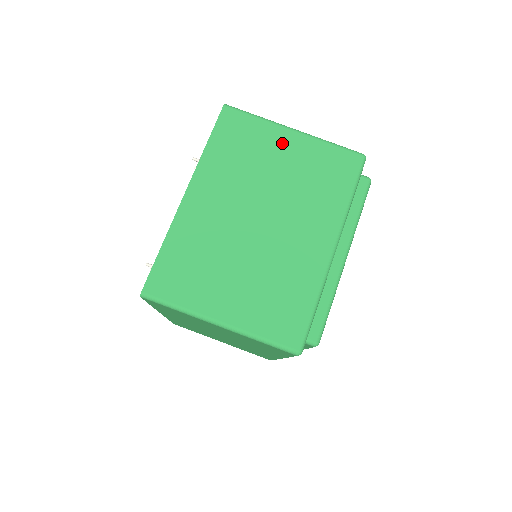
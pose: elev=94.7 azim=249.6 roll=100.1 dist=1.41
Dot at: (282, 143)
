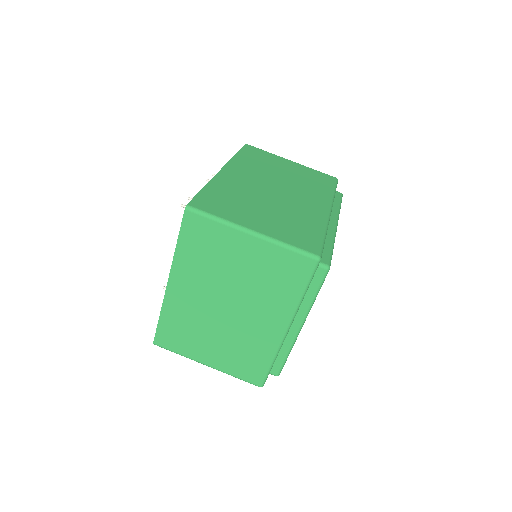
Dot at: (241, 246)
